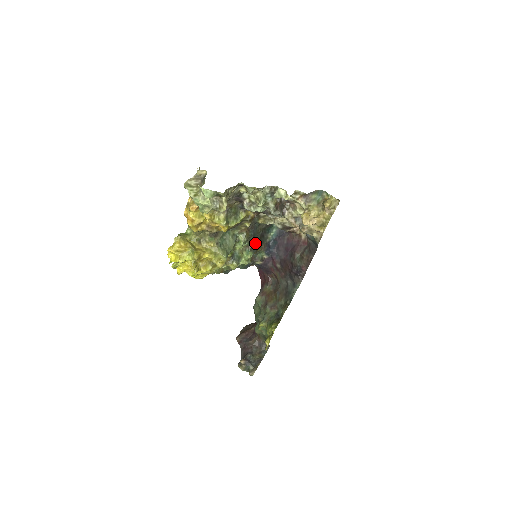
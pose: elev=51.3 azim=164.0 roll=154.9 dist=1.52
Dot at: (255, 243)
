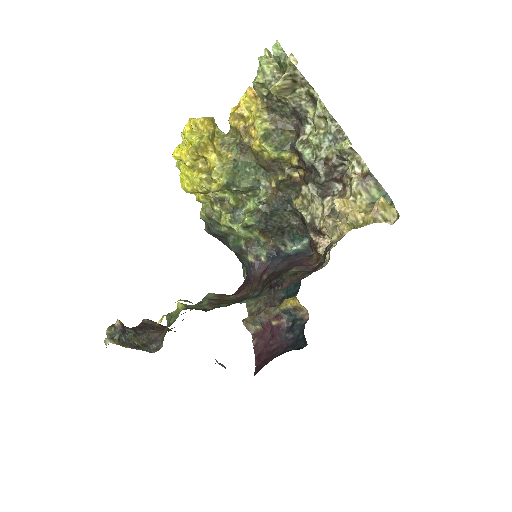
Dot at: (268, 221)
